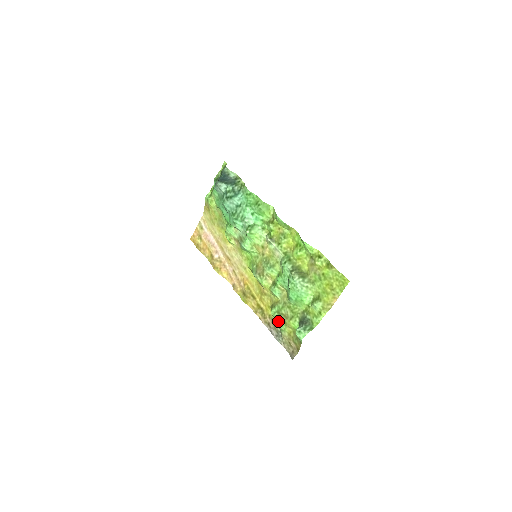
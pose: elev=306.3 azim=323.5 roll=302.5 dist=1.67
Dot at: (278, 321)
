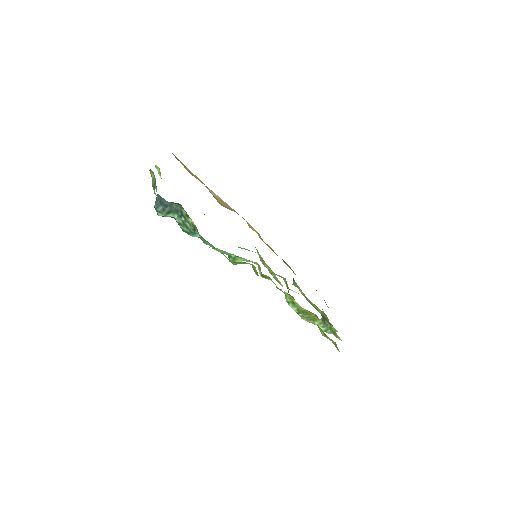
Dot at: occluded
